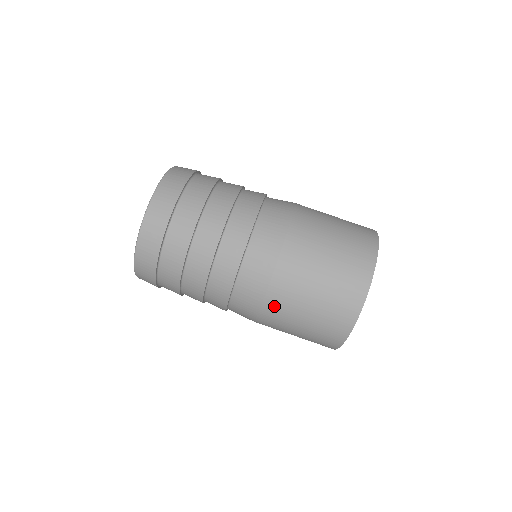
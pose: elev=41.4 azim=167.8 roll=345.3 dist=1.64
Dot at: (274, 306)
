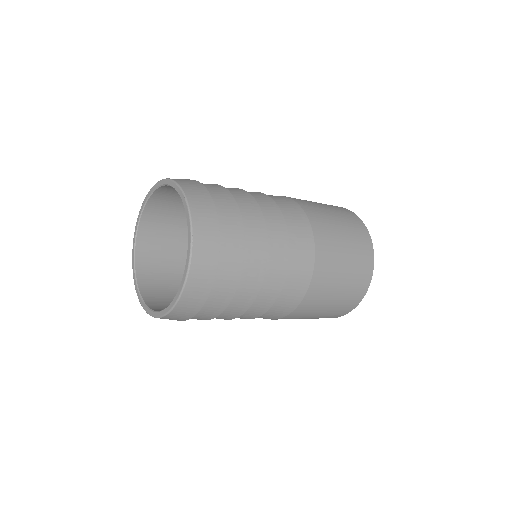
Dot at: (295, 315)
